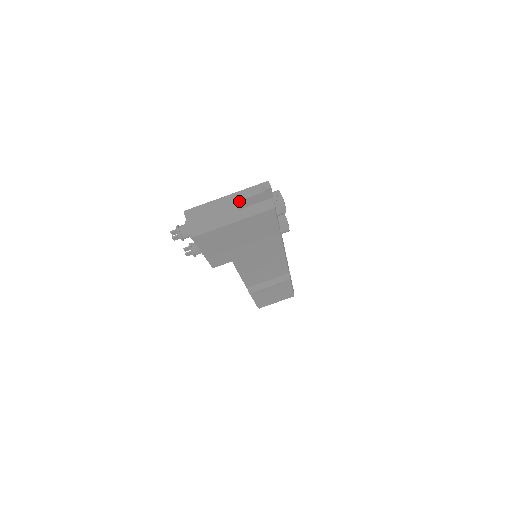
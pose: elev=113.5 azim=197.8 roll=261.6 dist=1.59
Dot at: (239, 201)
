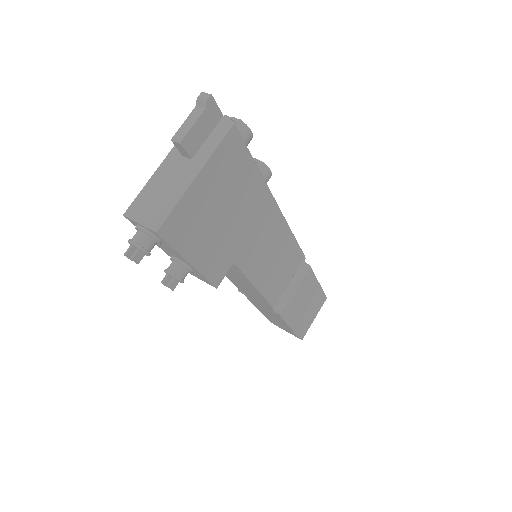
Dot at: (184, 139)
